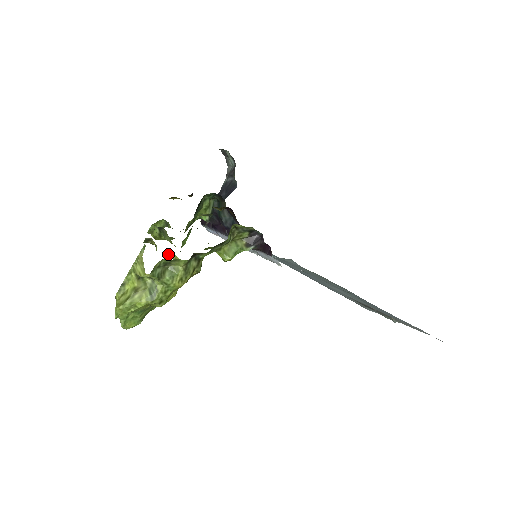
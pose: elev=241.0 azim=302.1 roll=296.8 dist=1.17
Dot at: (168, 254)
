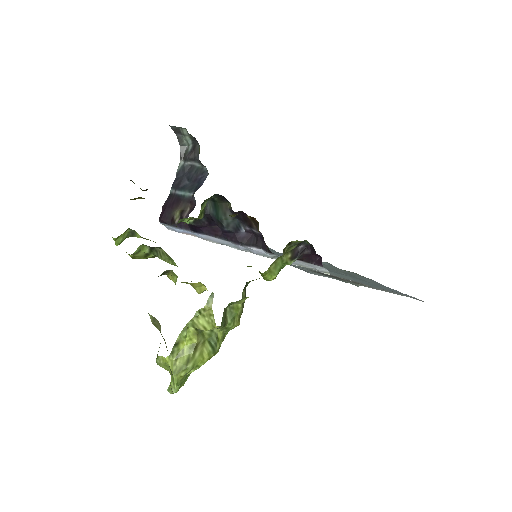
Dot at: (191, 284)
